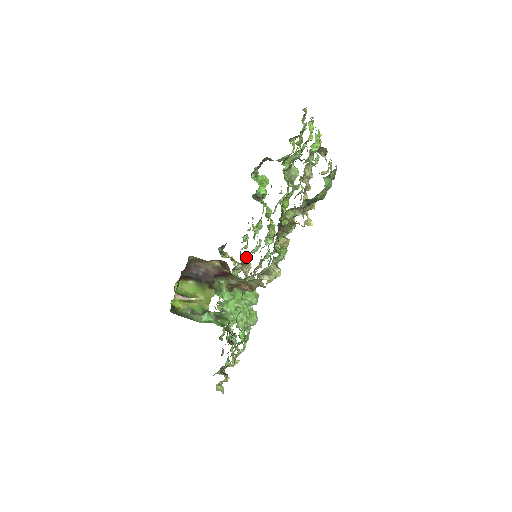
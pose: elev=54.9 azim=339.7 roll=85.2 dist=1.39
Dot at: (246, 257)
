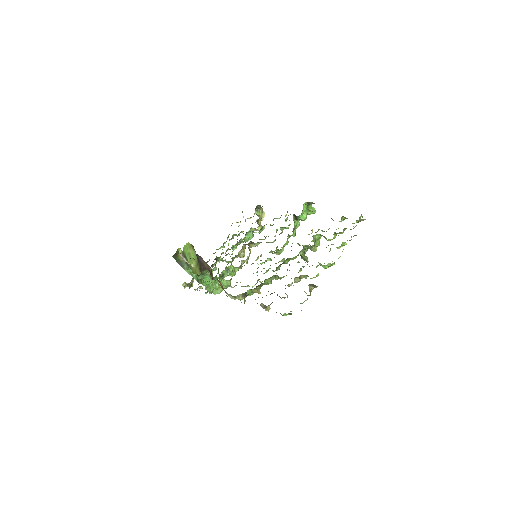
Dot at: occluded
